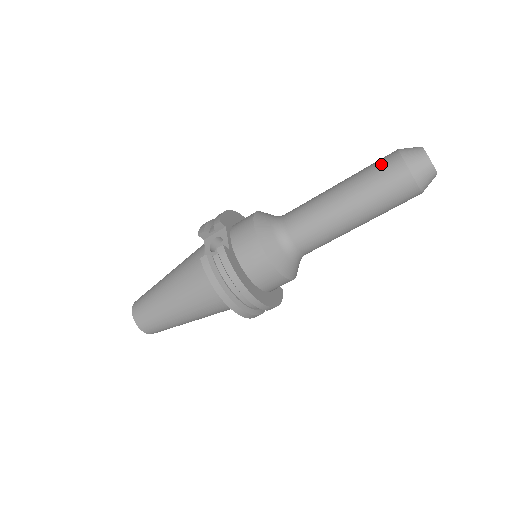
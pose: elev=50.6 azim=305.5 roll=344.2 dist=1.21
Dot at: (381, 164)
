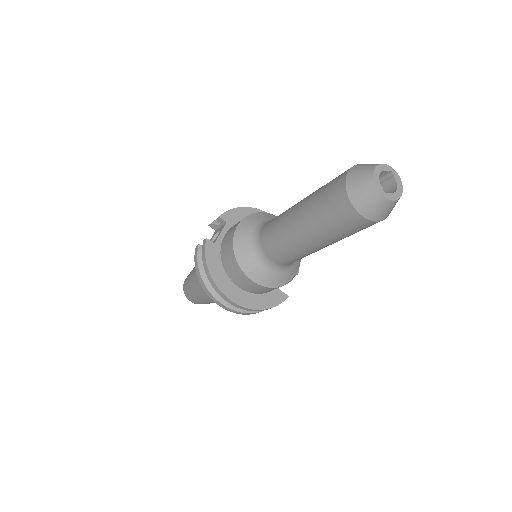
Dot at: (333, 180)
